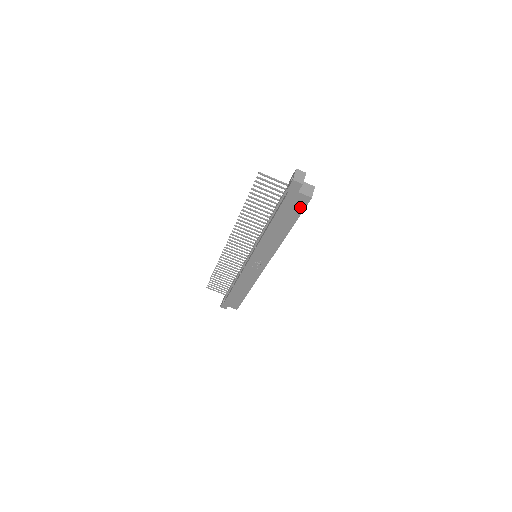
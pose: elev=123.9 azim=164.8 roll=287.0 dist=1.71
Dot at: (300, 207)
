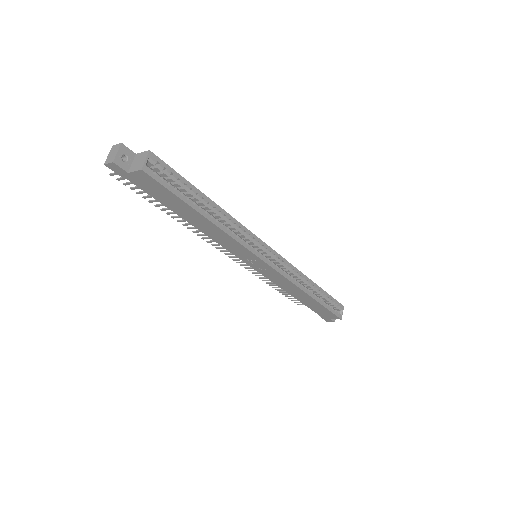
Dot at: (158, 186)
